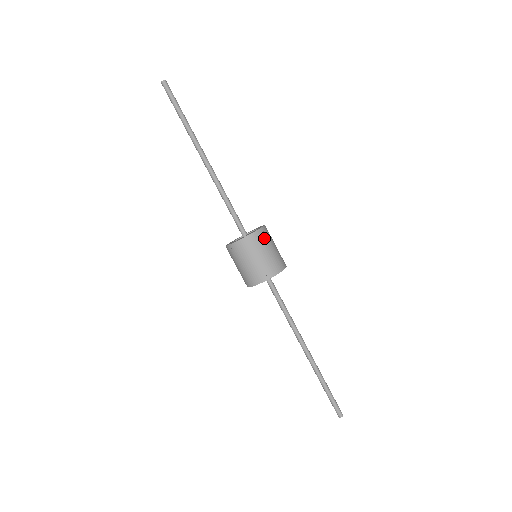
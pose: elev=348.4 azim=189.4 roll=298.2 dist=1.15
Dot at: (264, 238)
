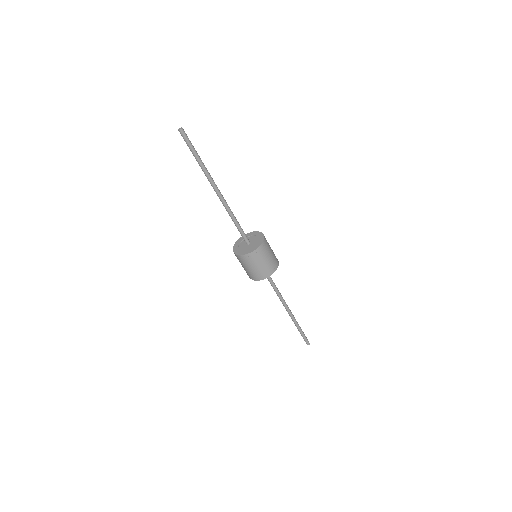
Dot at: (267, 246)
